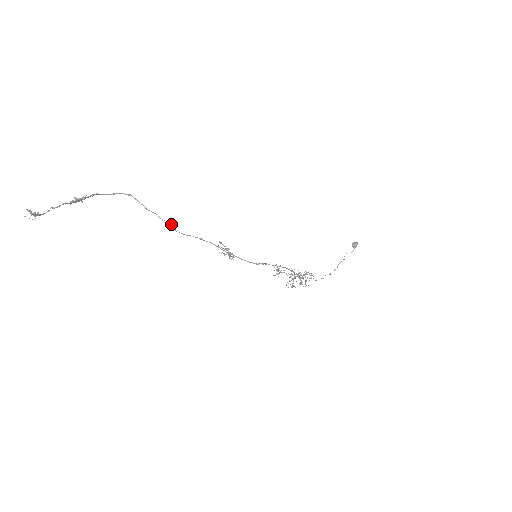
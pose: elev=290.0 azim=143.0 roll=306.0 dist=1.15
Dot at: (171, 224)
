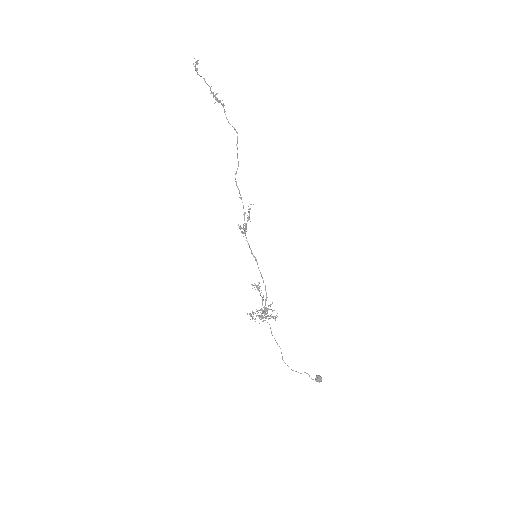
Dot at: occluded
